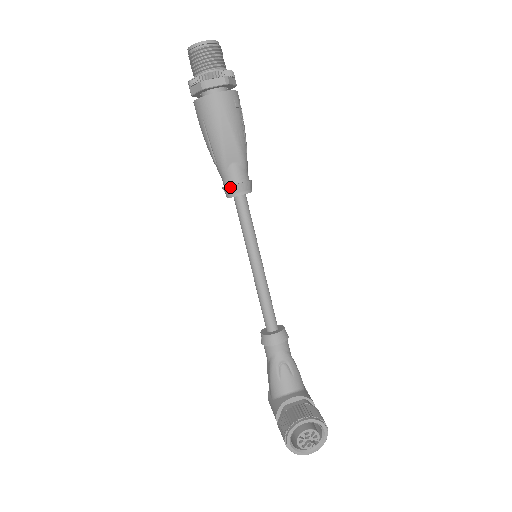
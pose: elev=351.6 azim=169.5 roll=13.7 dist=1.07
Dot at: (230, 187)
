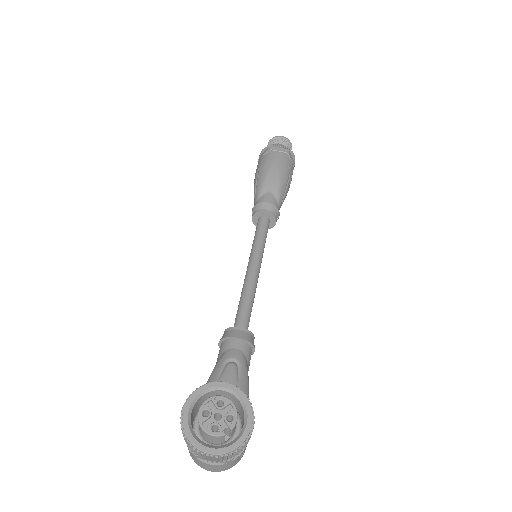
Dot at: (259, 204)
